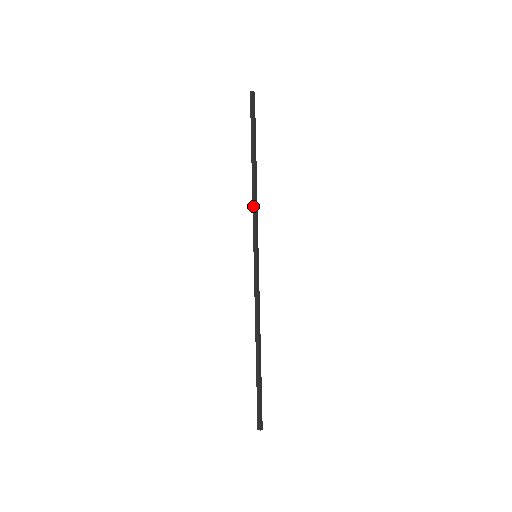
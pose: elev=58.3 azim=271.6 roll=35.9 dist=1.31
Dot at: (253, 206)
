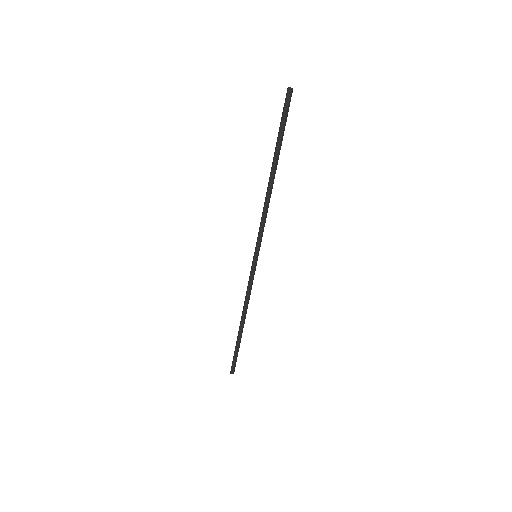
Dot at: (263, 214)
